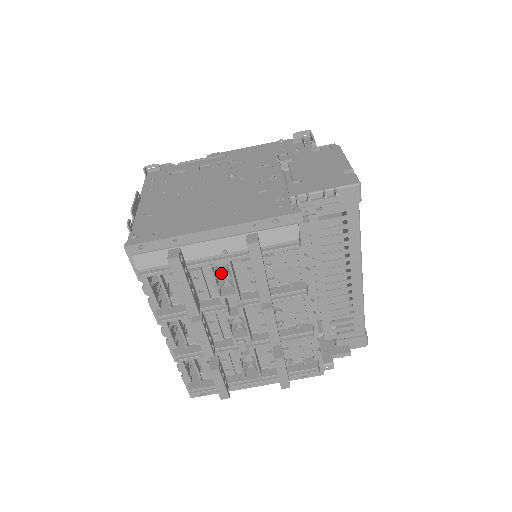
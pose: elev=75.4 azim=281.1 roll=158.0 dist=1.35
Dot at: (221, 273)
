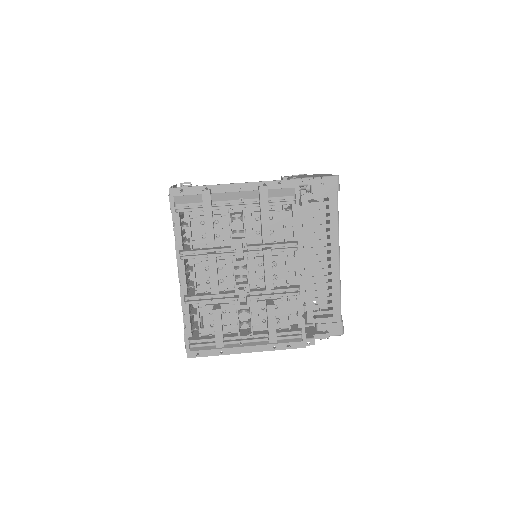
Dot at: (235, 224)
